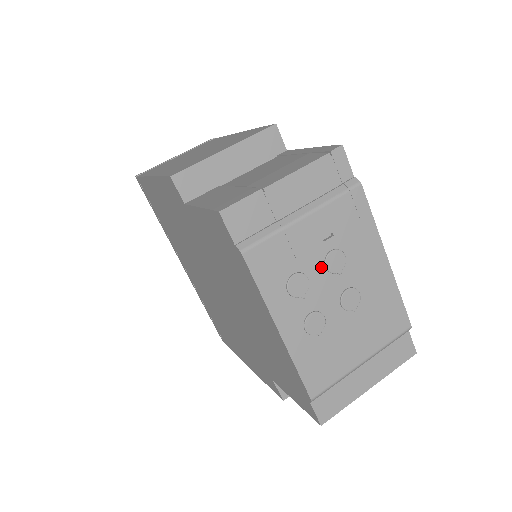
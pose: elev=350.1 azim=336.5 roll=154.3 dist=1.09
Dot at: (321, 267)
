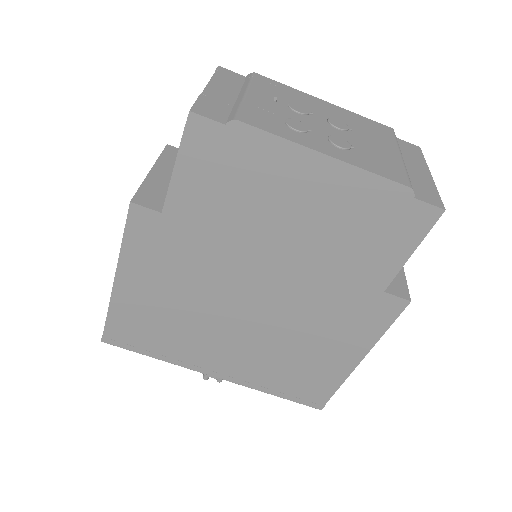
Dot at: (295, 114)
